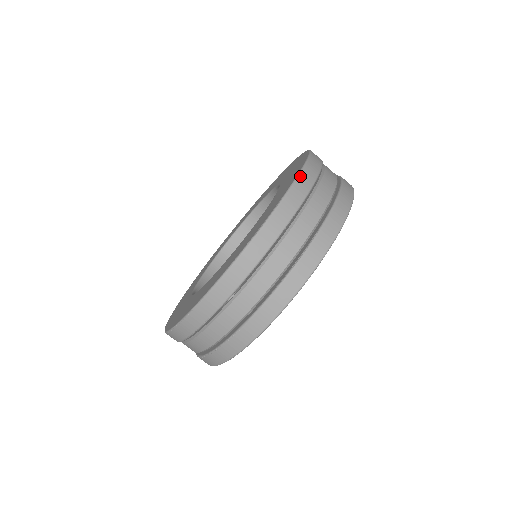
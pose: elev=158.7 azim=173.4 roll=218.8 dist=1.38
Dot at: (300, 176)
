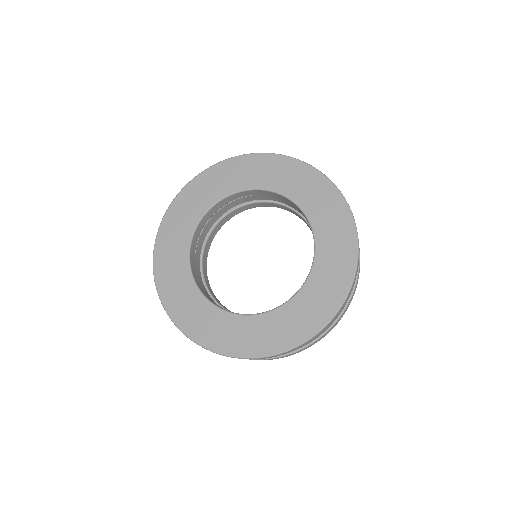
Dot at: occluded
